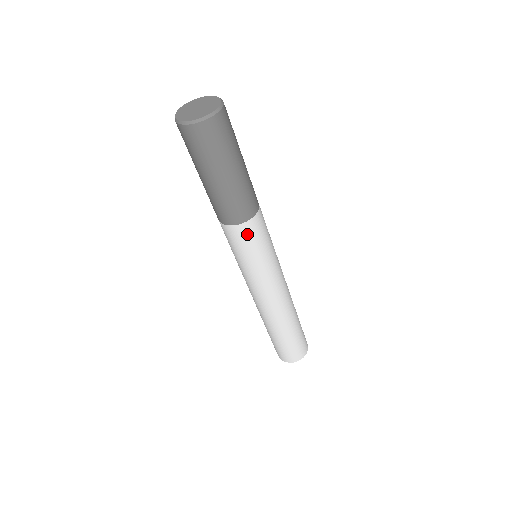
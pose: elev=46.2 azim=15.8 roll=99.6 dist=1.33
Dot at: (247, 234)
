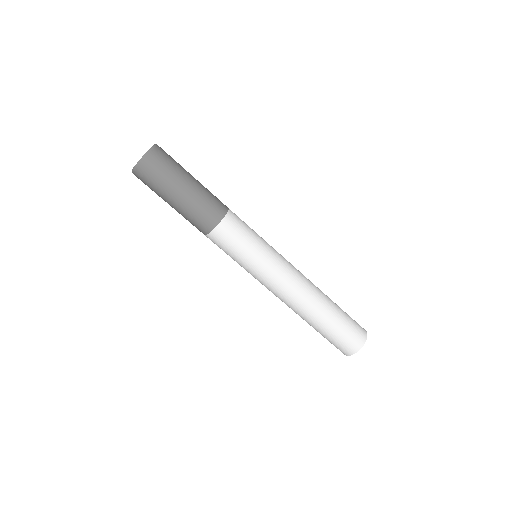
Dot at: (219, 241)
